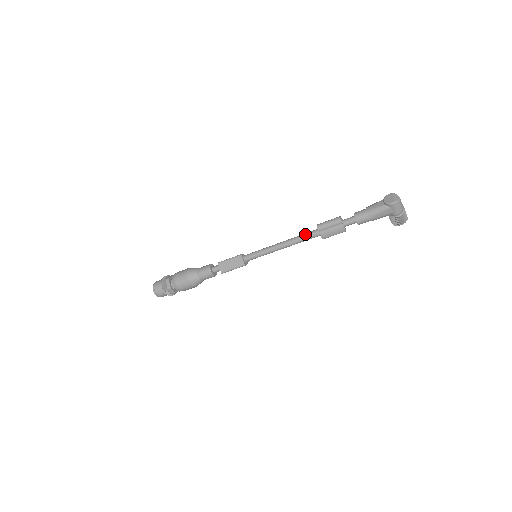
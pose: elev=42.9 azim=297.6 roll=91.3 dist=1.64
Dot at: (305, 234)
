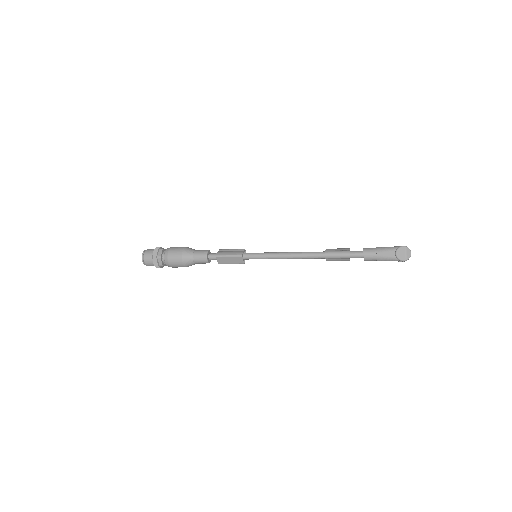
Dot at: (311, 255)
